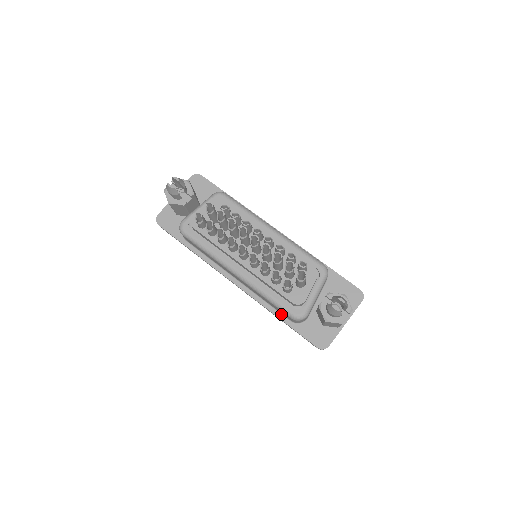
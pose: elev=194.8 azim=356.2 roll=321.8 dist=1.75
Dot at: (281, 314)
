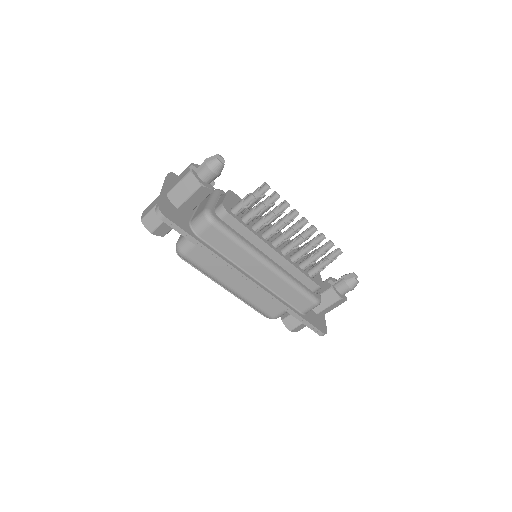
Dot at: (293, 308)
